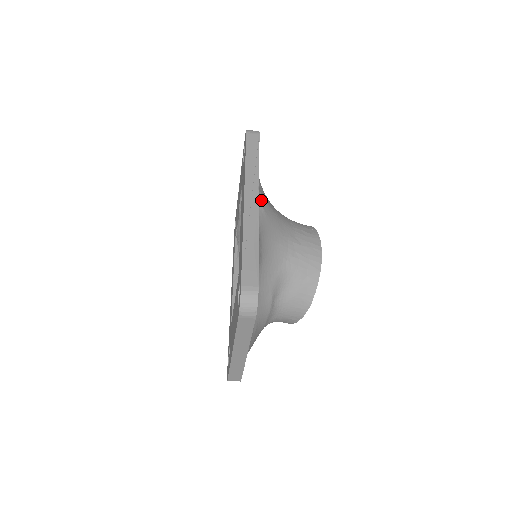
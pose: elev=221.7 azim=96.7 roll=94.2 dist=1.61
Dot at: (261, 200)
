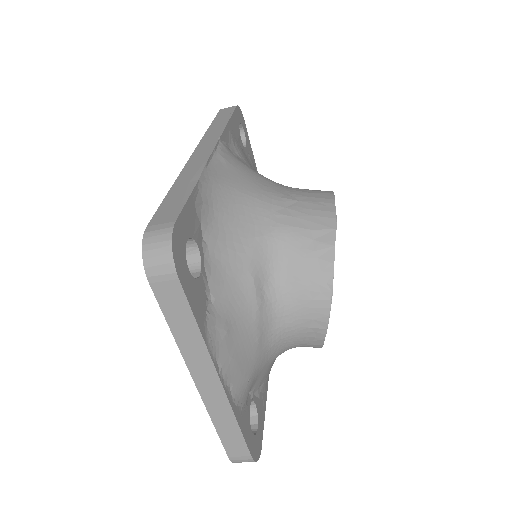
Dot at: (221, 150)
